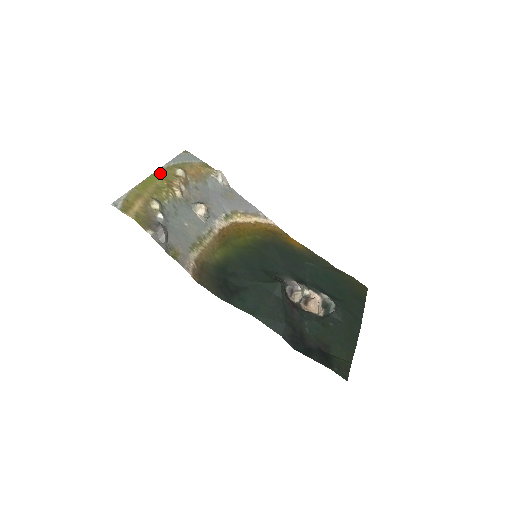
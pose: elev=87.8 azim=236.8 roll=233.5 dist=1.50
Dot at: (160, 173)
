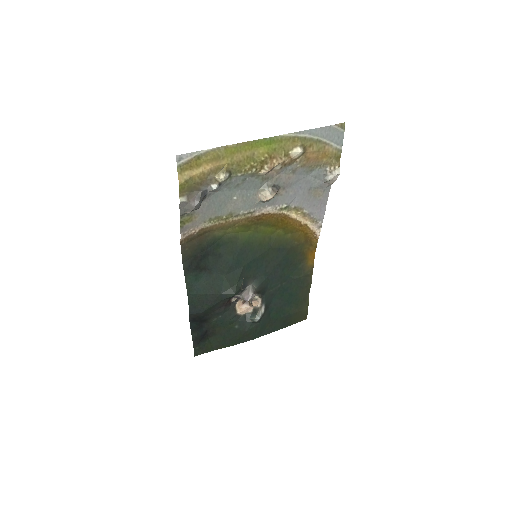
Dot at: (275, 141)
